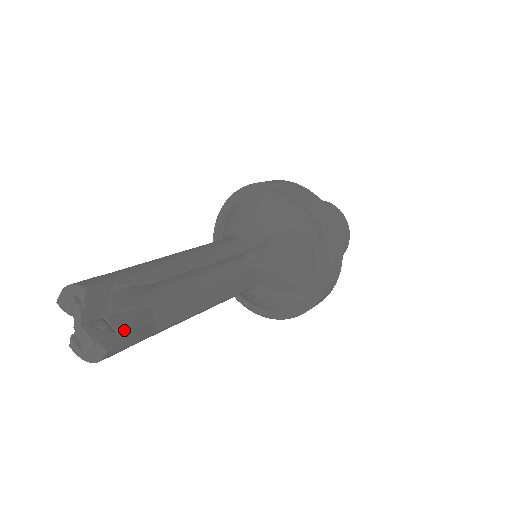
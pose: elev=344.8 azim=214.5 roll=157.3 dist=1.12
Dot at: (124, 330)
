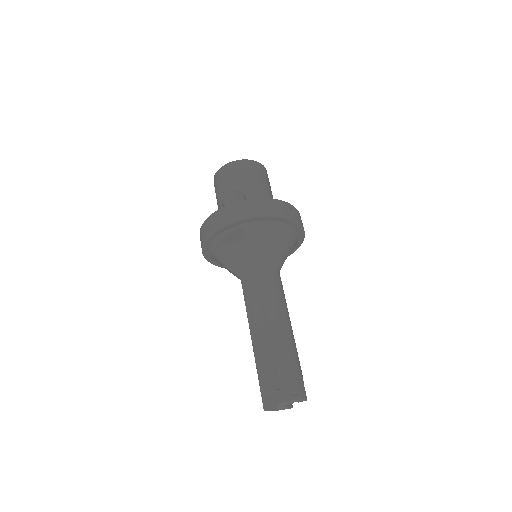
Dot at: occluded
